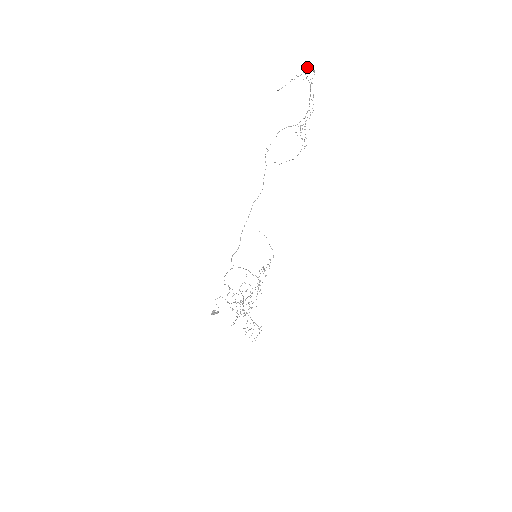
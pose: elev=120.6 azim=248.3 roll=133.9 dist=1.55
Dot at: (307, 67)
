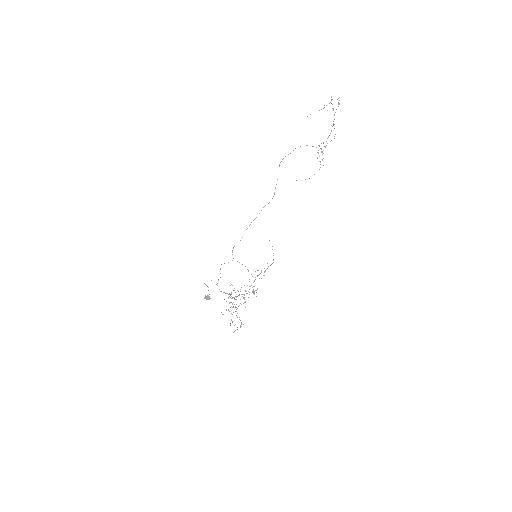
Dot at: occluded
